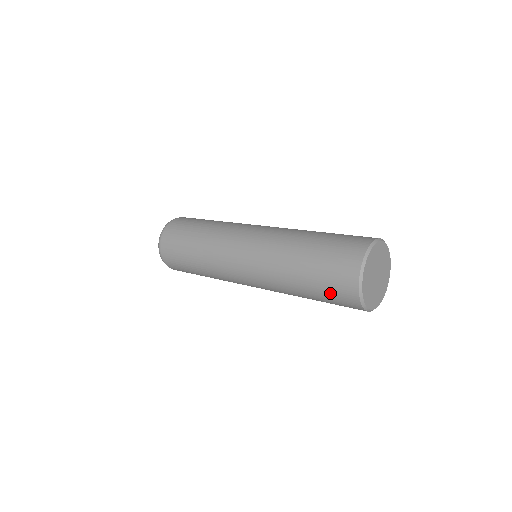
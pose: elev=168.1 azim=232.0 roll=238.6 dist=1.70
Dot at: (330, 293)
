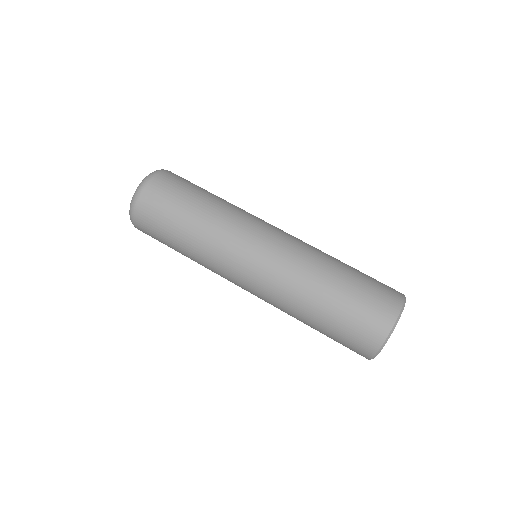
Dot at: (341, 343)
